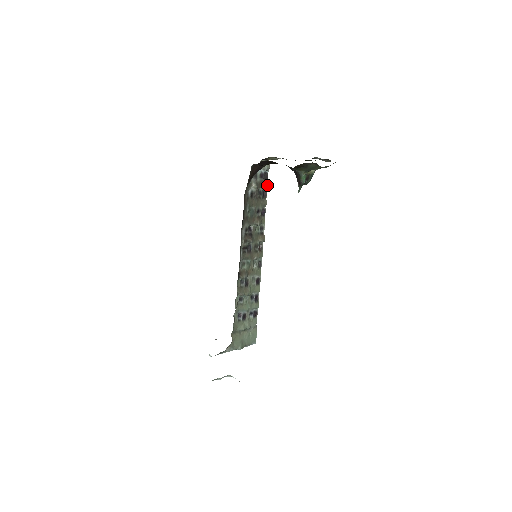
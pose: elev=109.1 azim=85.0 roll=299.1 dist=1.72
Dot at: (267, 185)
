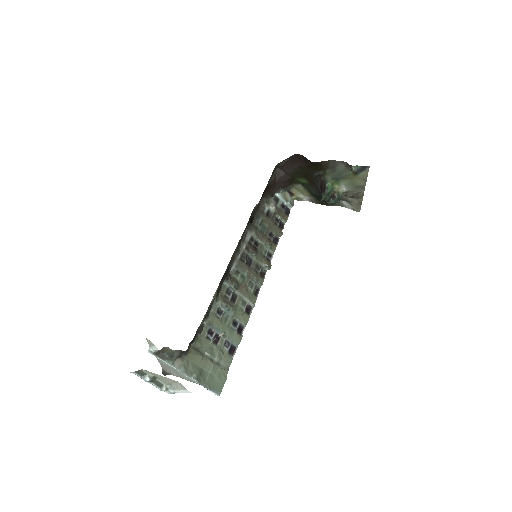
Dot at: (286, 219)
